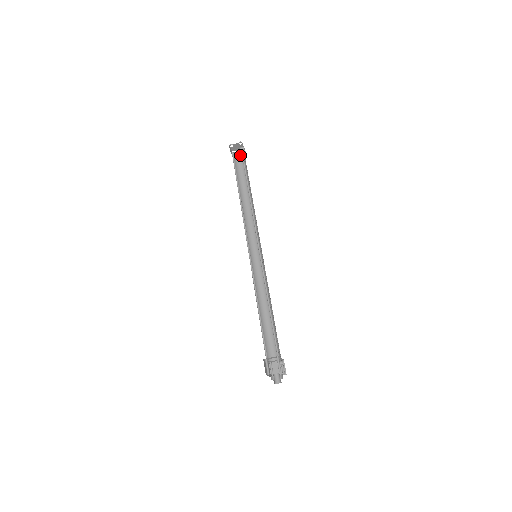
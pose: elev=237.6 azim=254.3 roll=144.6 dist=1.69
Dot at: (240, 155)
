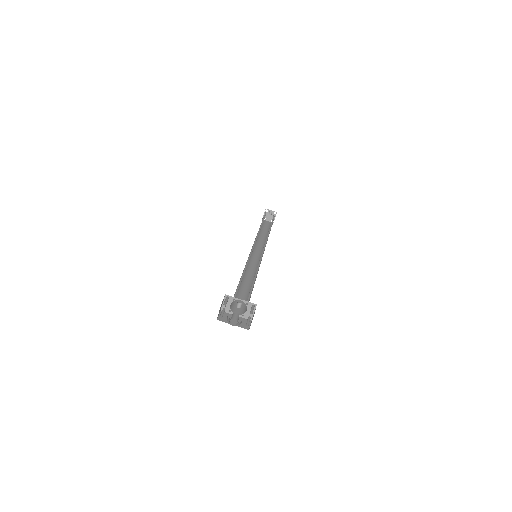
Dot at: occluded
